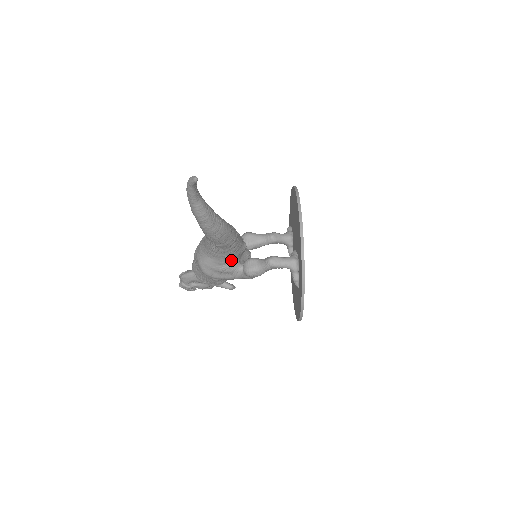
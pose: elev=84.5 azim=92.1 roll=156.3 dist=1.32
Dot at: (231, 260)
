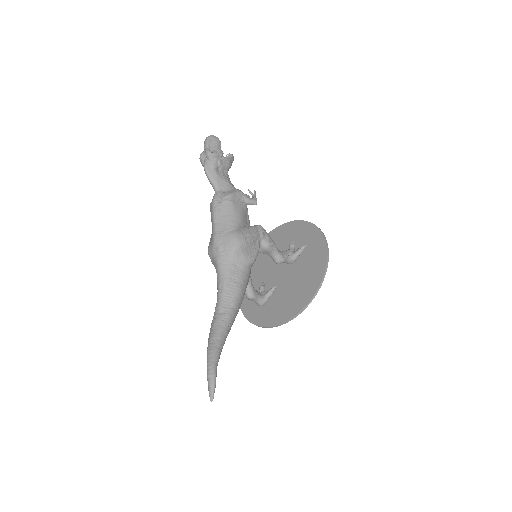
Dot at: occluded
